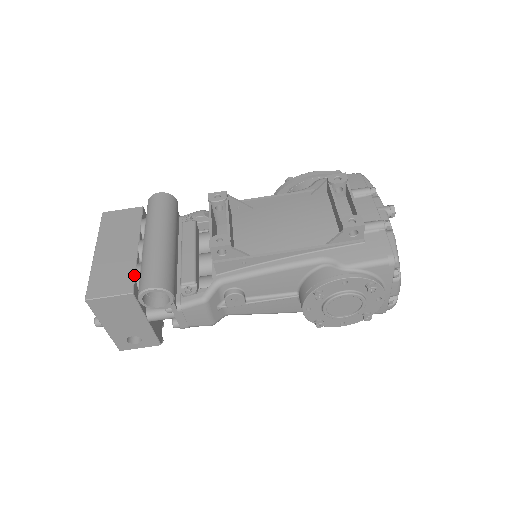
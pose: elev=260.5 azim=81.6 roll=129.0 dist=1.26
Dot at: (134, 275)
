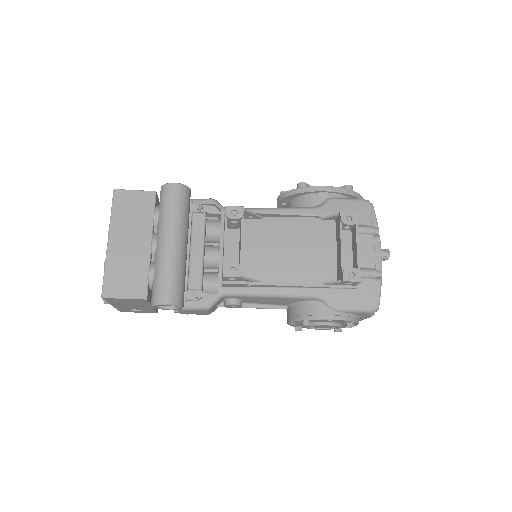
Dot at: (148, 279)
